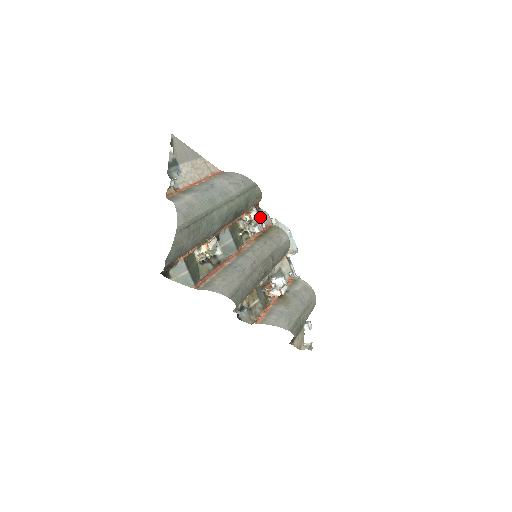
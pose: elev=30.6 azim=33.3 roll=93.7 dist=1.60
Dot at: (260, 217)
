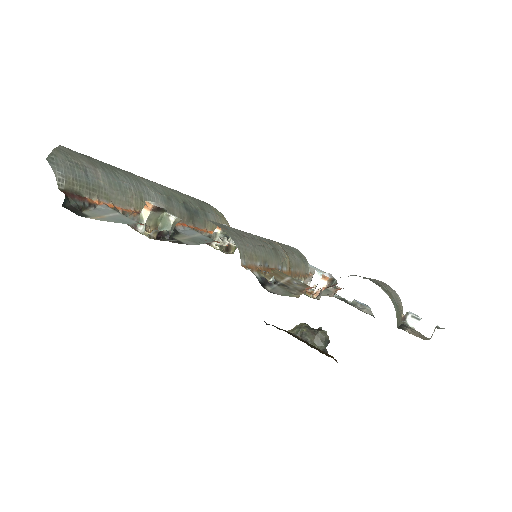
Dot at: occluded
